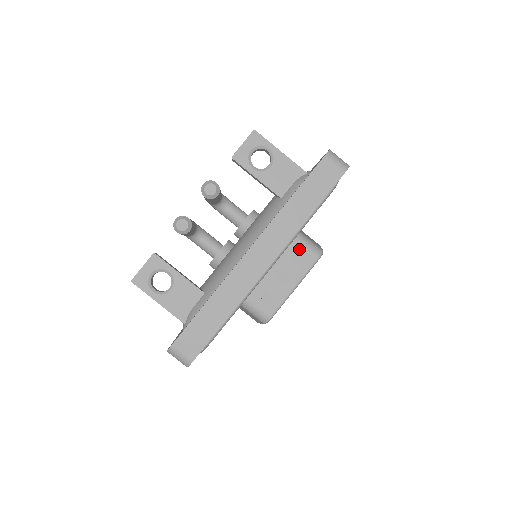
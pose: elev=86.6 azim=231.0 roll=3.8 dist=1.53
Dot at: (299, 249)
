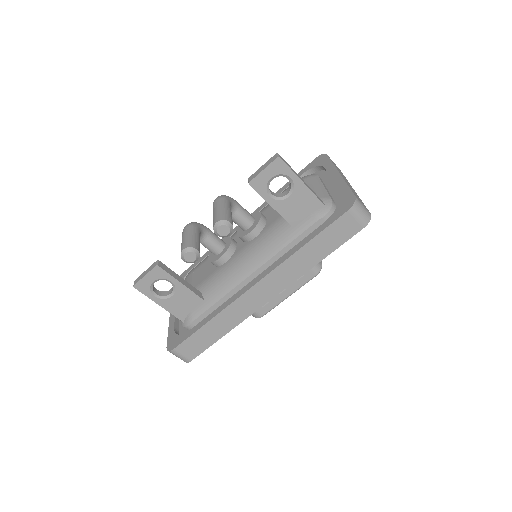
Dot at: occluded
